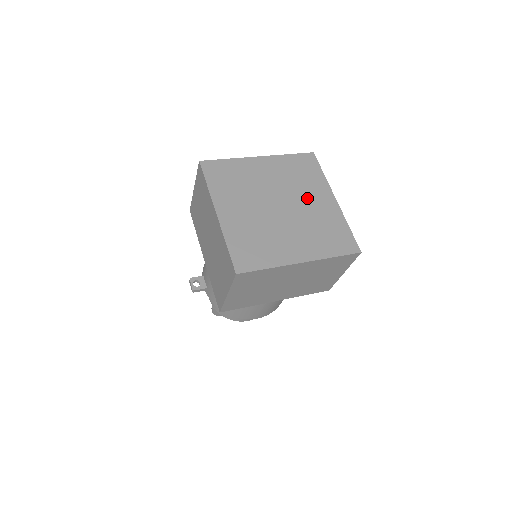
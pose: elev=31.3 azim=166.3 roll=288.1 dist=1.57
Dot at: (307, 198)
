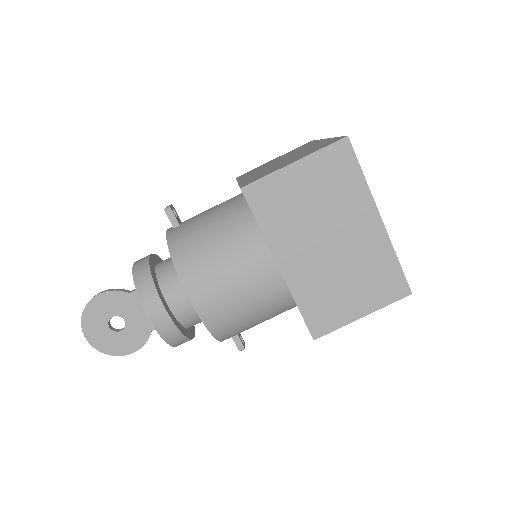
Dot at: occluded
